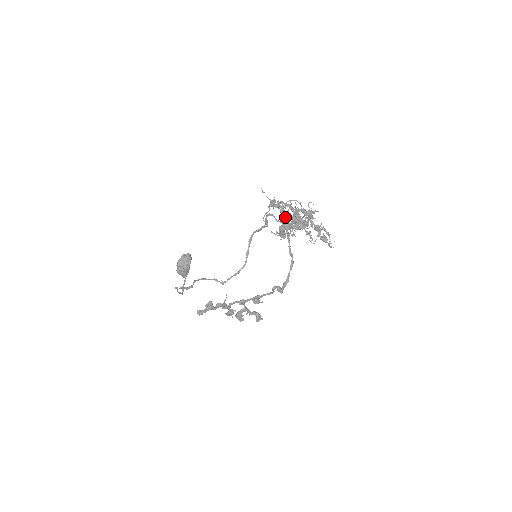
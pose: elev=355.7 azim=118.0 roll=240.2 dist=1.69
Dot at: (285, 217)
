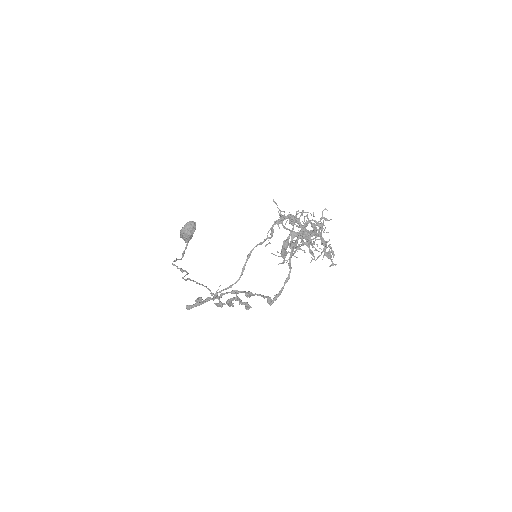
Dot at: (292, 230)
